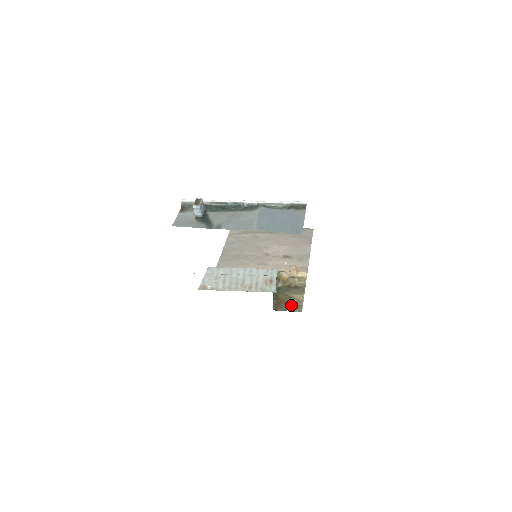
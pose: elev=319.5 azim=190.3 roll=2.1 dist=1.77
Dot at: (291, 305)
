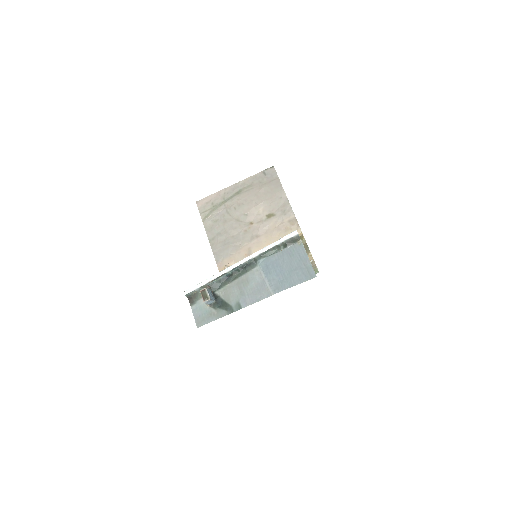
Dot at: occluded
